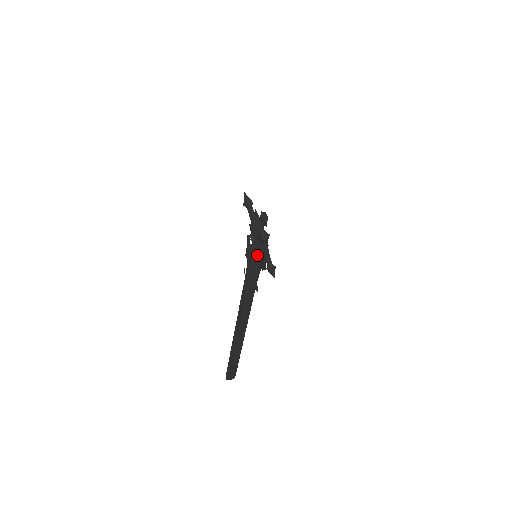
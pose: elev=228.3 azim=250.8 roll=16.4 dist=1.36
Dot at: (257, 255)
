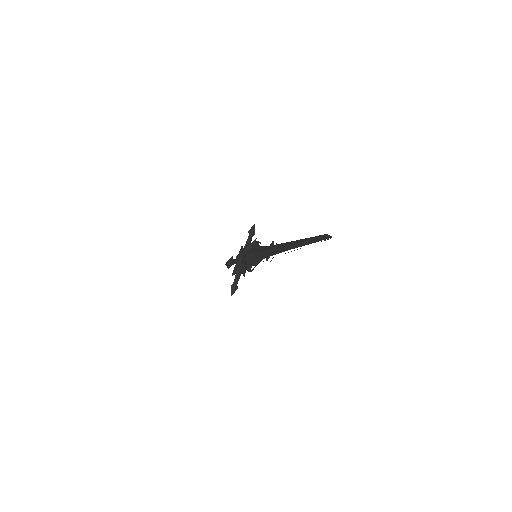
Dot at: occluded
